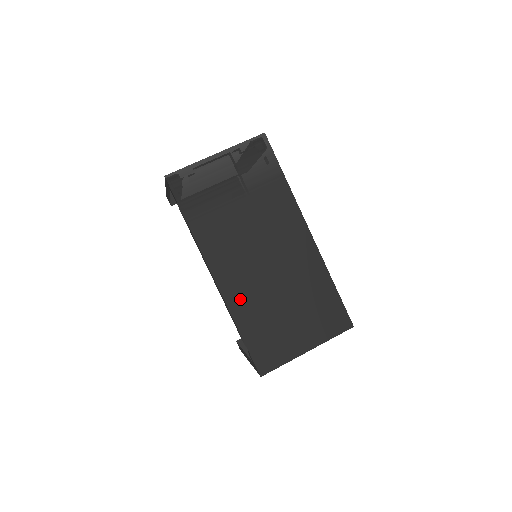
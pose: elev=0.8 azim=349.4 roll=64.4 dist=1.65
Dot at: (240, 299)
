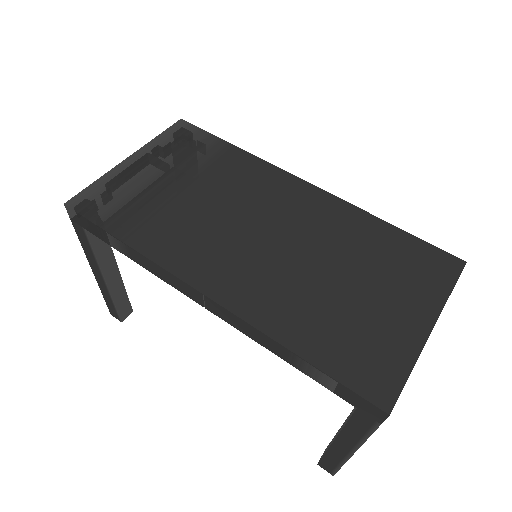
Dot at: (265, 304)
